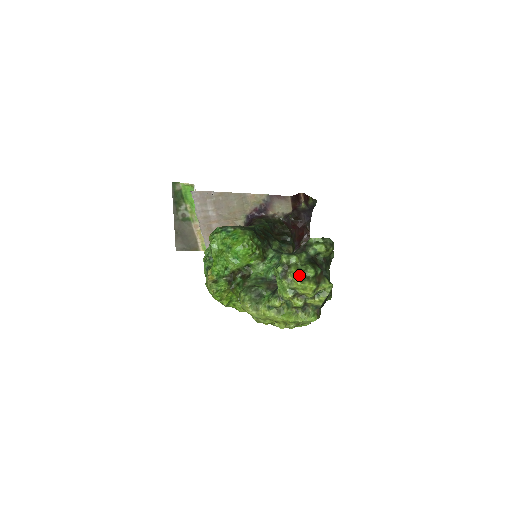
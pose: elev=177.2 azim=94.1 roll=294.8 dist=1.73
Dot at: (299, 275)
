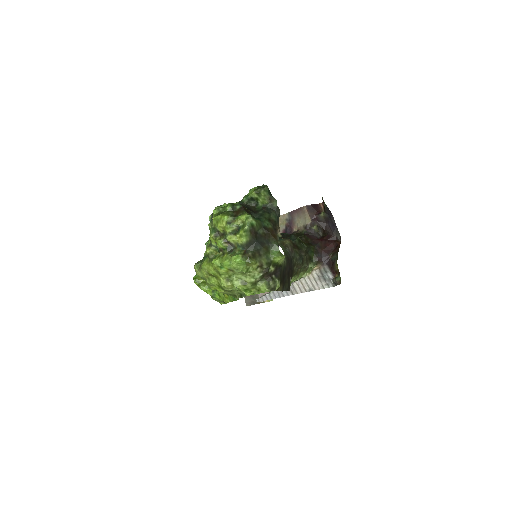
Dot at: (216, 211)
